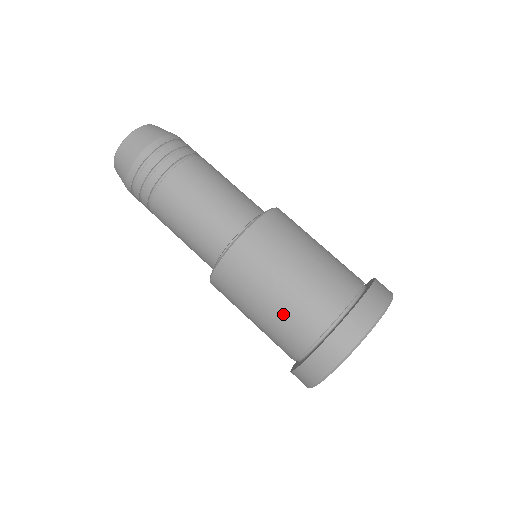
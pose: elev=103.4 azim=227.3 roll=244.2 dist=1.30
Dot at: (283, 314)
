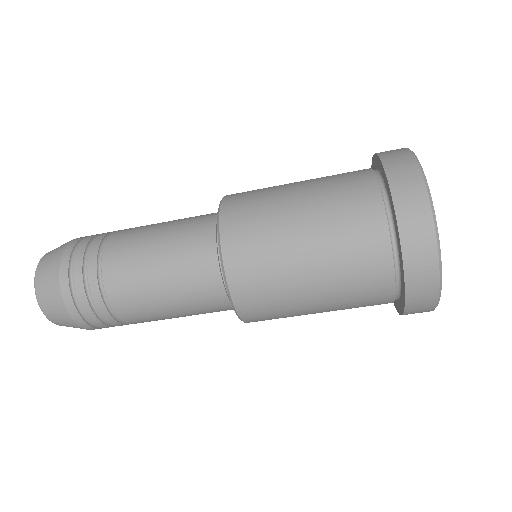
Dot at: occluded
